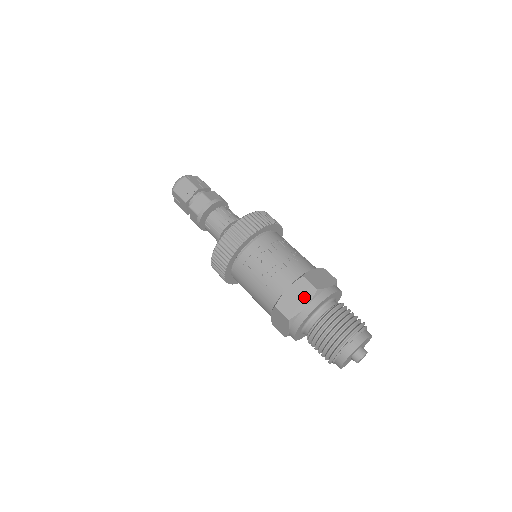
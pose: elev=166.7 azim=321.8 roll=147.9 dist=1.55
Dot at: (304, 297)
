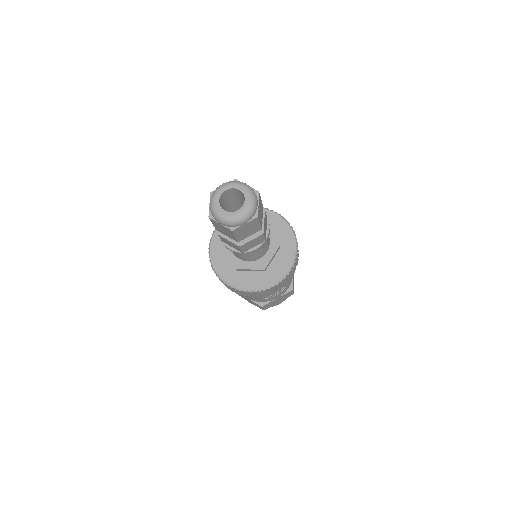
Dot at: (283, 299)
